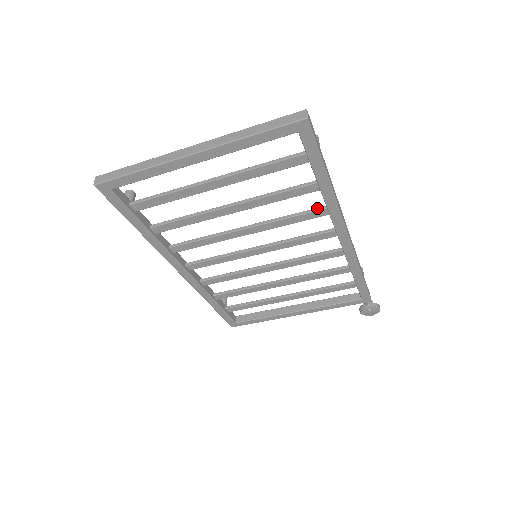
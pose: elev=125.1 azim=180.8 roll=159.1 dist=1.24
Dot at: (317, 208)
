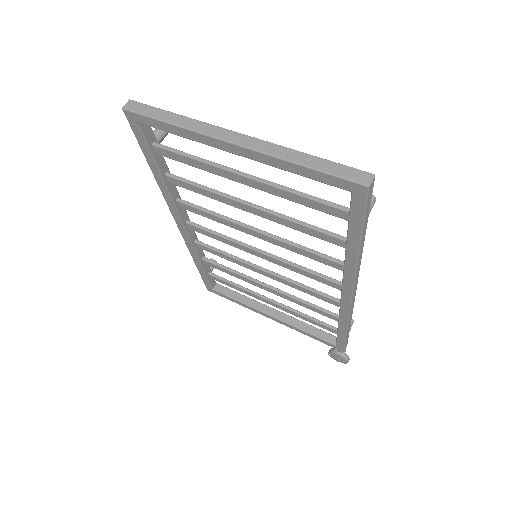
Dot at: (335, 259)
